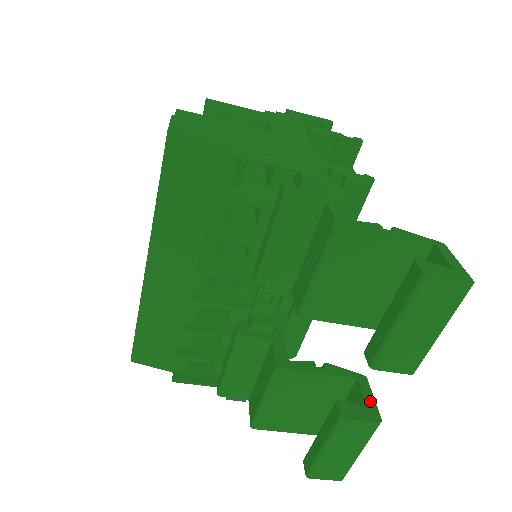
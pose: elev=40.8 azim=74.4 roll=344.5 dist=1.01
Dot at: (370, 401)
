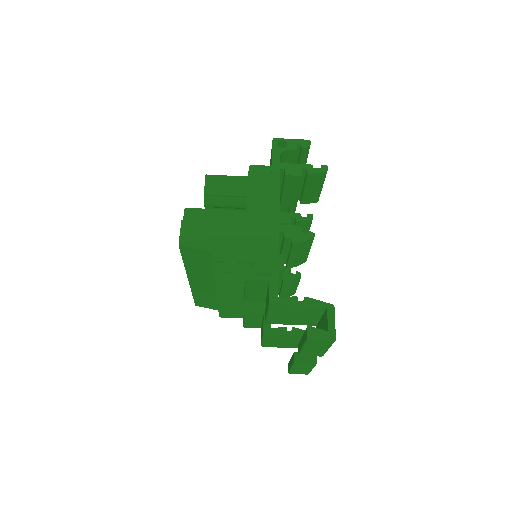
Dot at: occluded
